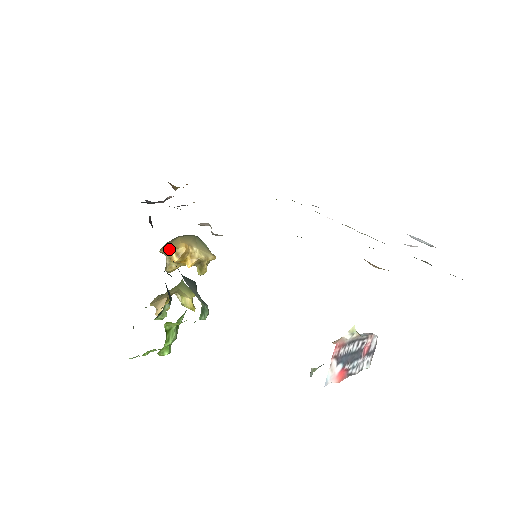
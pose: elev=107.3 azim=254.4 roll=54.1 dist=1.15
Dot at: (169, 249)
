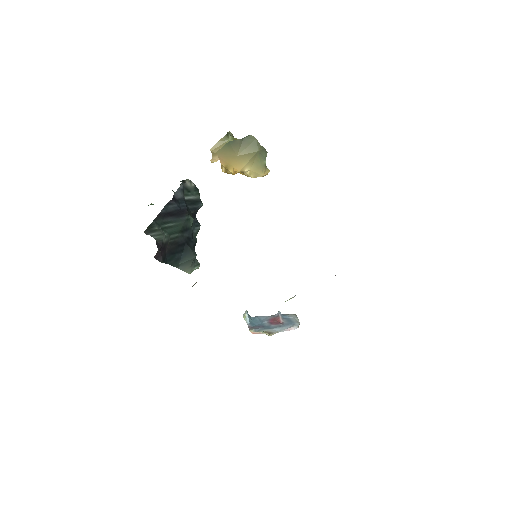
Dot at: (222, 162)
